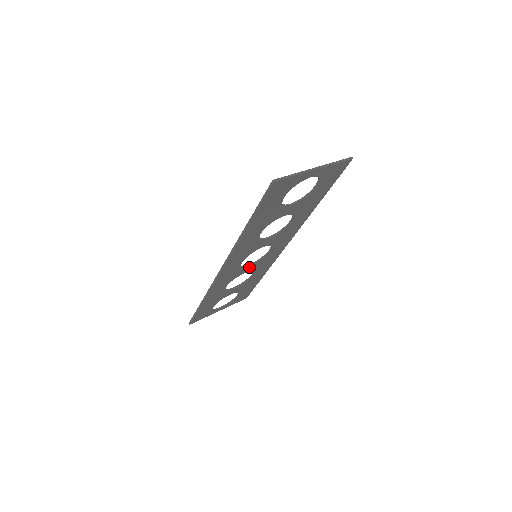
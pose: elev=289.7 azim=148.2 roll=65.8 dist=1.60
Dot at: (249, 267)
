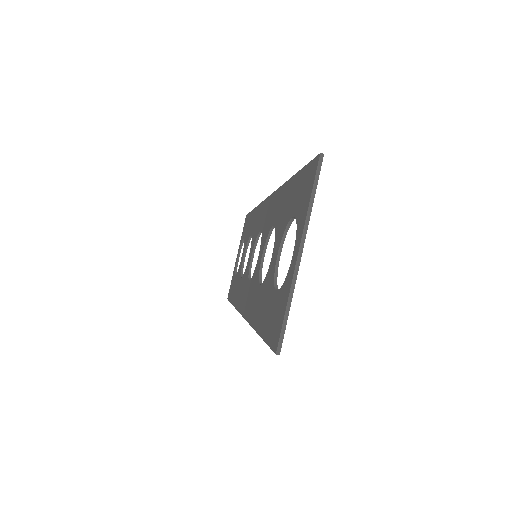
Dot at: (252, 256)
